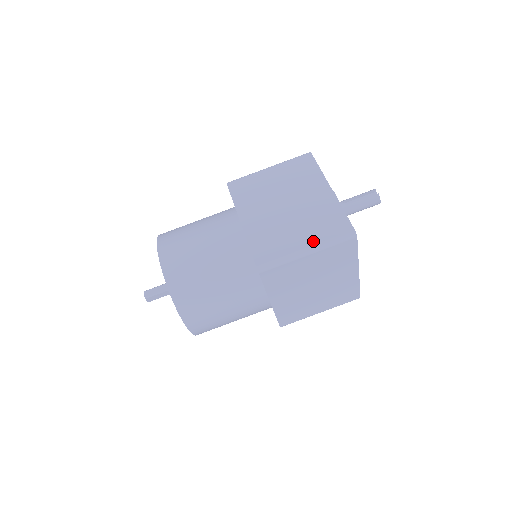
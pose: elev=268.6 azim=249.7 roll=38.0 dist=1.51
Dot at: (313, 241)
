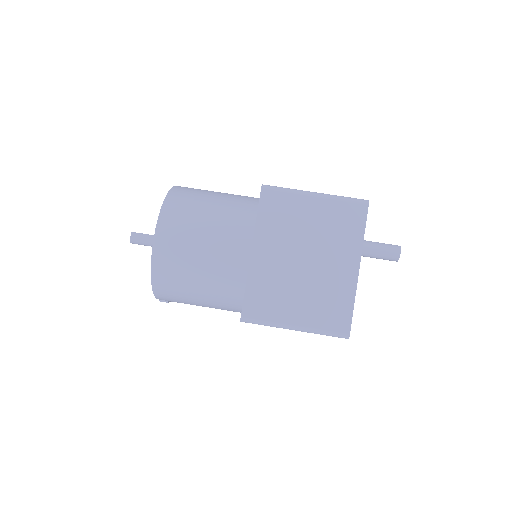
Dot at: occluded
